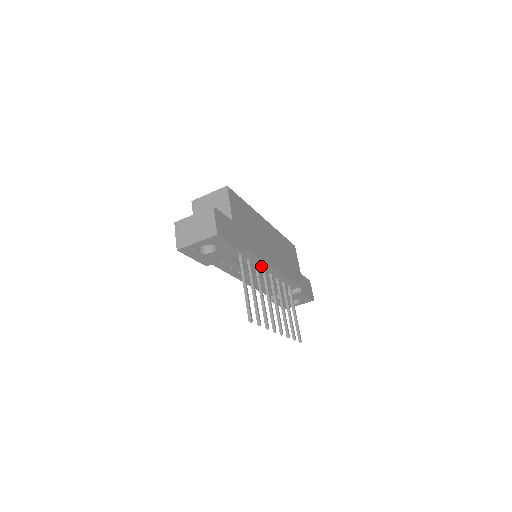
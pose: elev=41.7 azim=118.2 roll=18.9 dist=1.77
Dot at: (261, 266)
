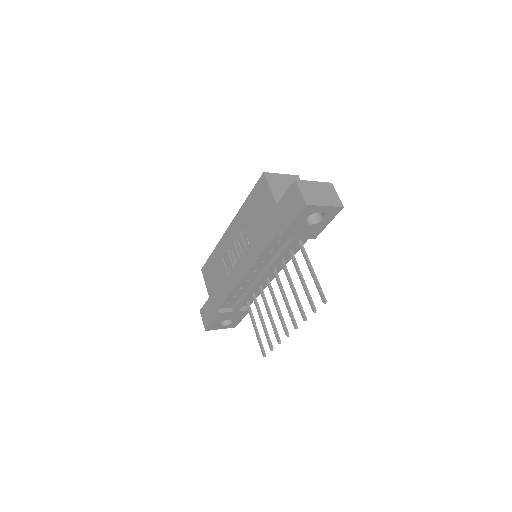
Dot at: (281, 264)
